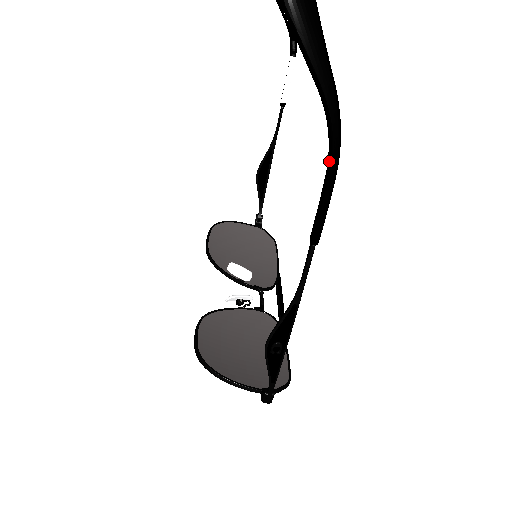
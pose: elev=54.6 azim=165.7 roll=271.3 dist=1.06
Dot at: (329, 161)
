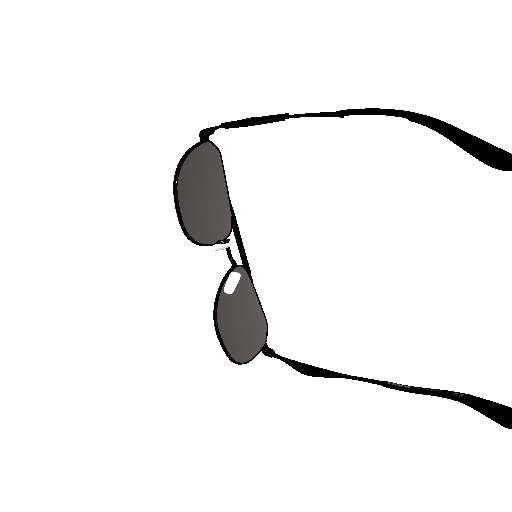
Dot at: occluded
